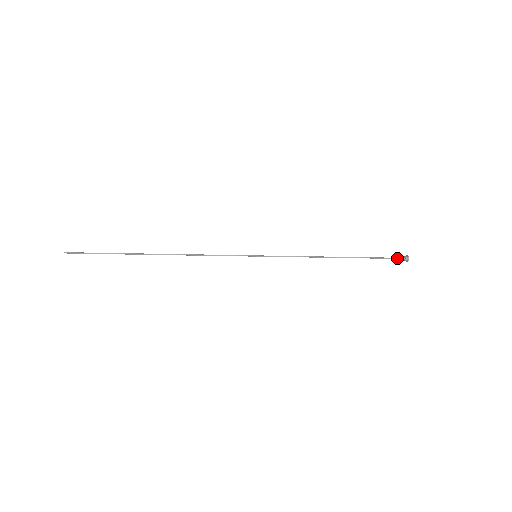
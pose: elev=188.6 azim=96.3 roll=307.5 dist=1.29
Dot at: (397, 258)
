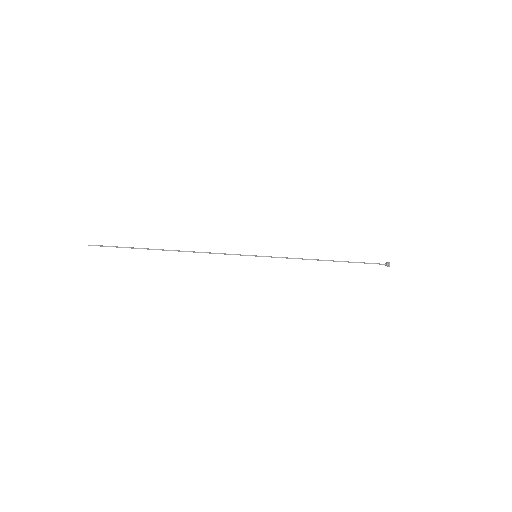
Dot at: (379, 264)
